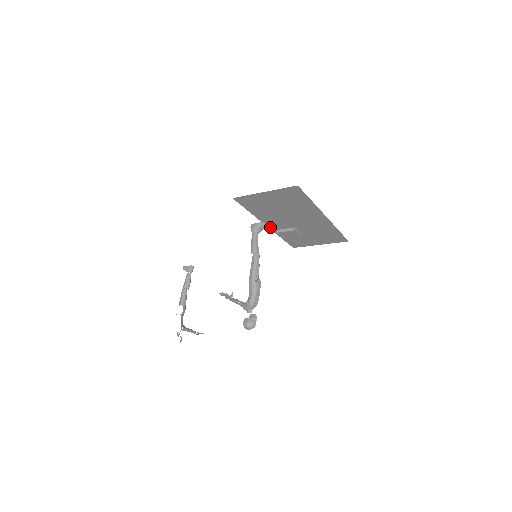
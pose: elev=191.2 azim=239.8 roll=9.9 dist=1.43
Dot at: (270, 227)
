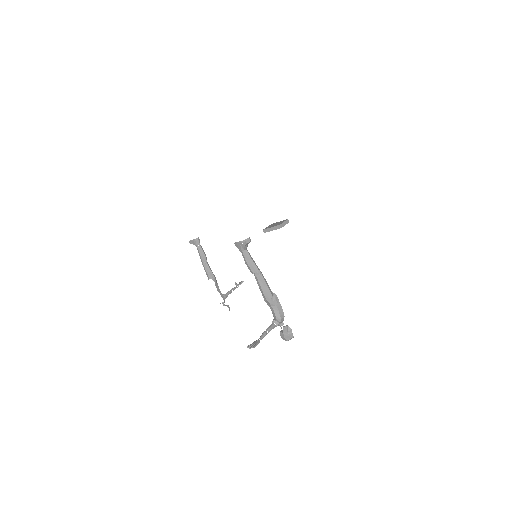
Dot at: occluded
